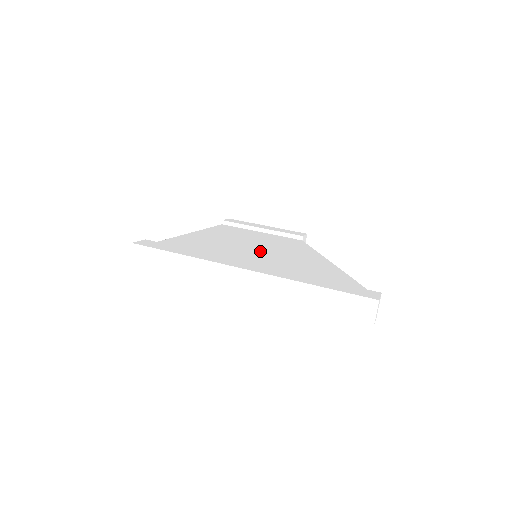
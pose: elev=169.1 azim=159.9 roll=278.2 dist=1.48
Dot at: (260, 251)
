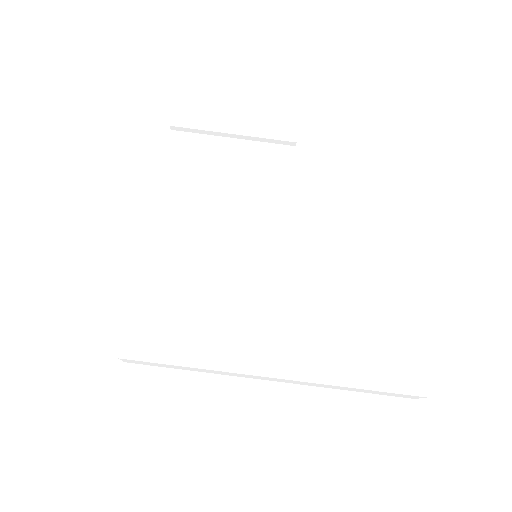
Dot at: (261, 253)
